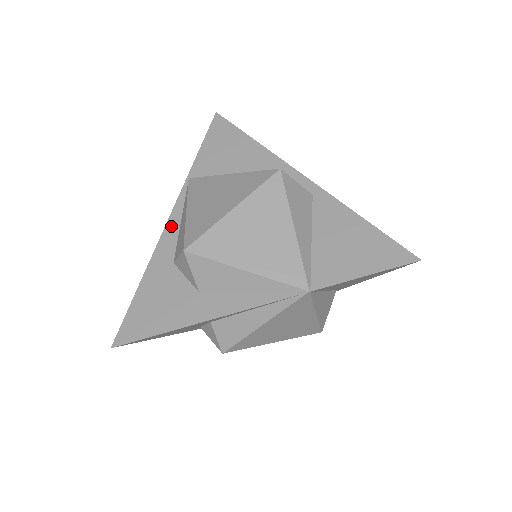
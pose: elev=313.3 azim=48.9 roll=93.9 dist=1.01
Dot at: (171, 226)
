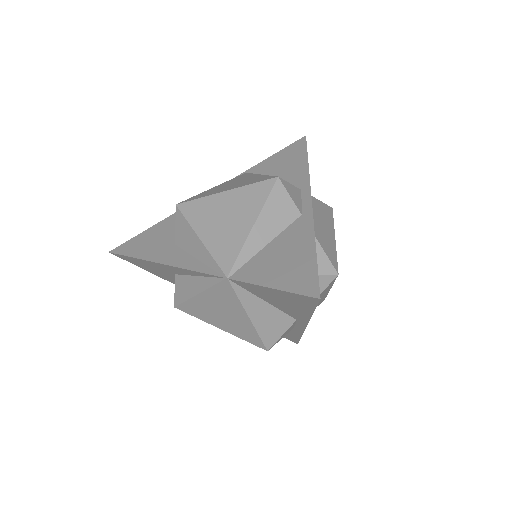
Dot at: occluded
